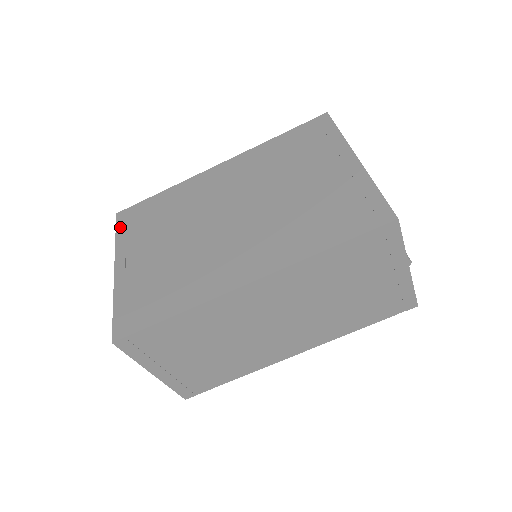
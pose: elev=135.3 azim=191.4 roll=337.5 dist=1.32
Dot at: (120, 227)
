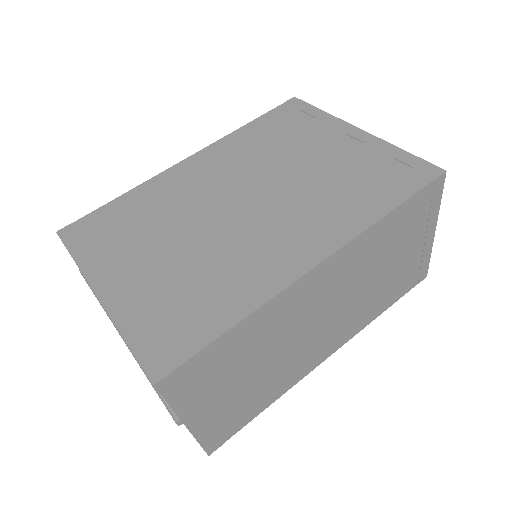
Dot at: (74, 246)
